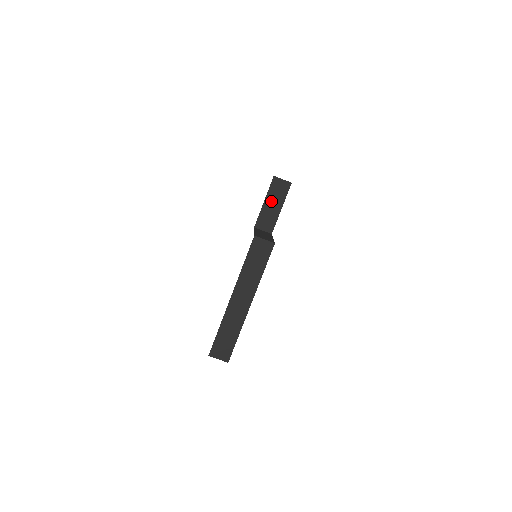
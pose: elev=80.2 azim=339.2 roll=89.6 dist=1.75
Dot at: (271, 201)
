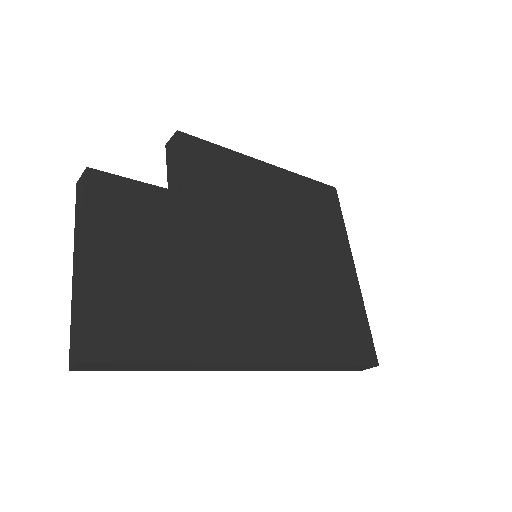
Dot at: (171, 166)
